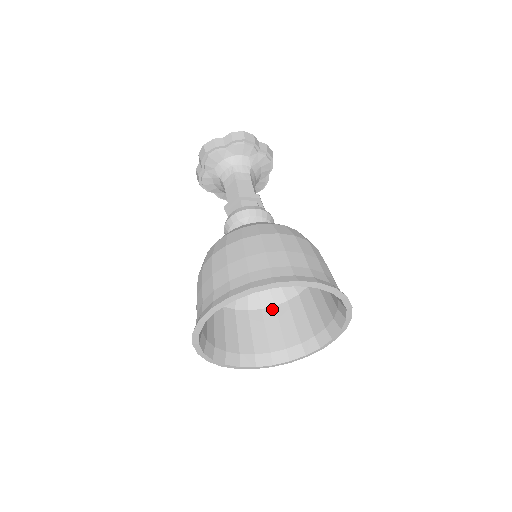
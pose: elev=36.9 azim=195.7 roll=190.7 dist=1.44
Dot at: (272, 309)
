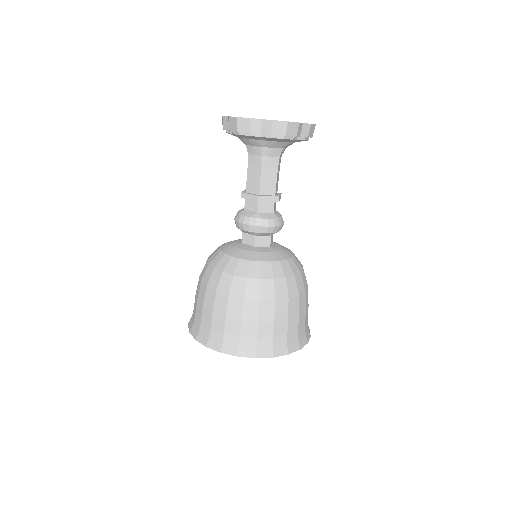
Dot at: occluded
